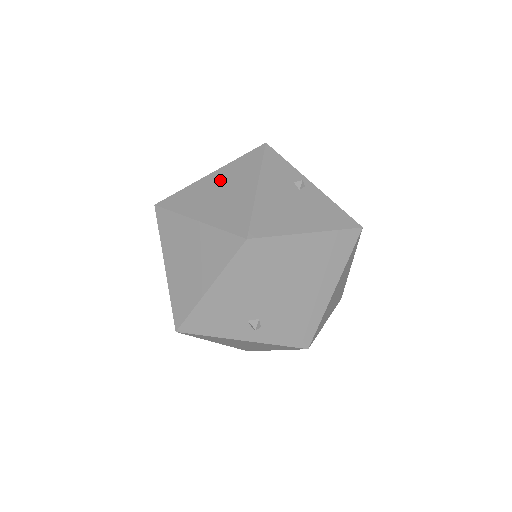
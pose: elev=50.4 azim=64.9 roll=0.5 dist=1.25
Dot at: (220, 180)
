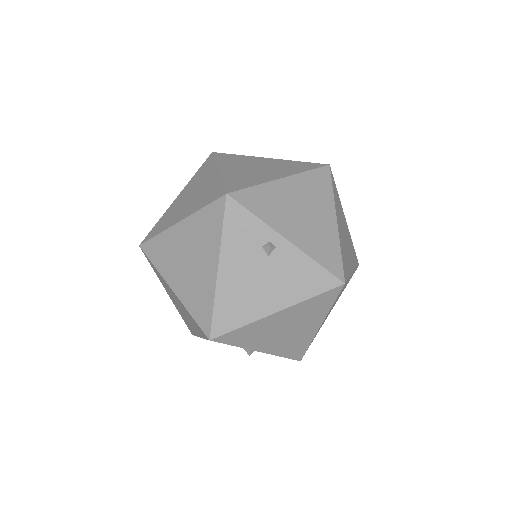
Dot at: (187, 239)
